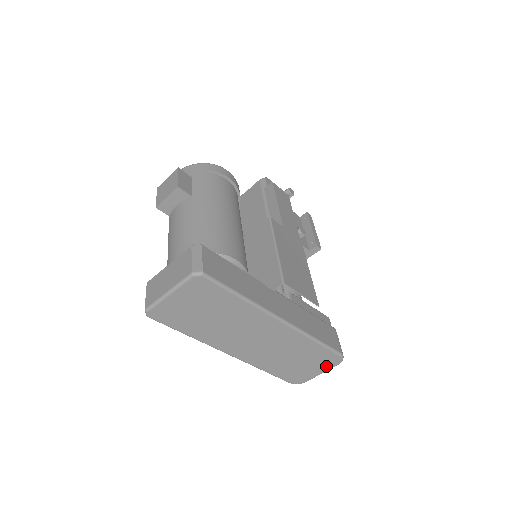
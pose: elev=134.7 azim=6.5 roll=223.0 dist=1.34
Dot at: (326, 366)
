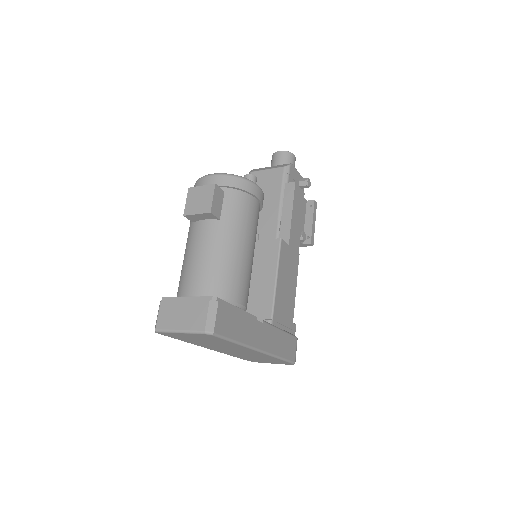
Dot at: (279, 363)
